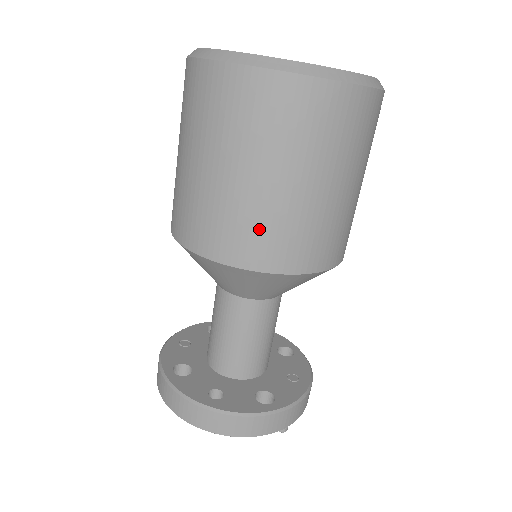
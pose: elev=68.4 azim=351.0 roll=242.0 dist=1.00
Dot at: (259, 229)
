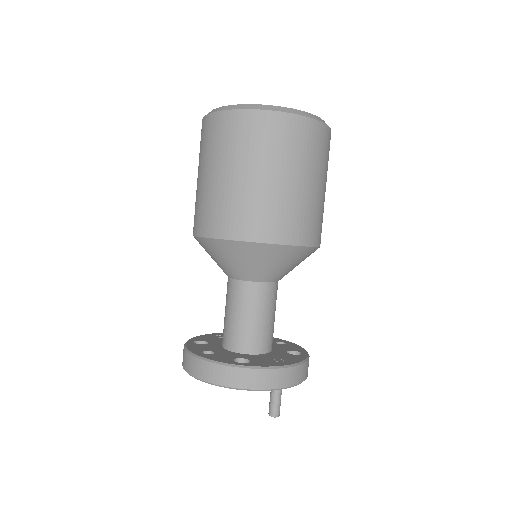
Dot at: (217, 208)
